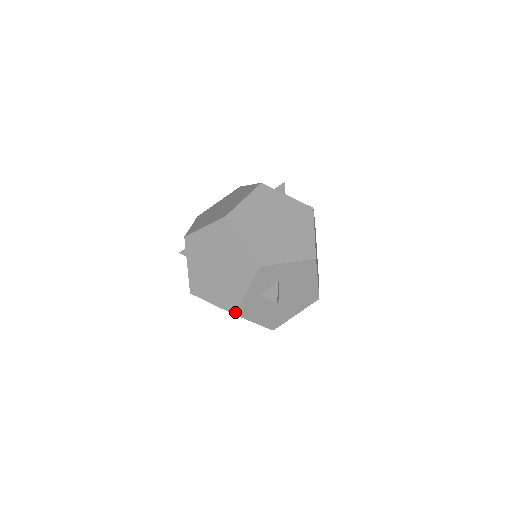
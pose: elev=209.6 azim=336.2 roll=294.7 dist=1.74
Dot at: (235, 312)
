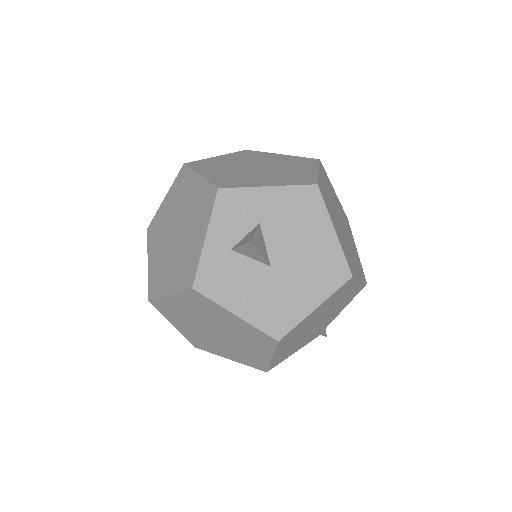
Dot at: (192, 283)
